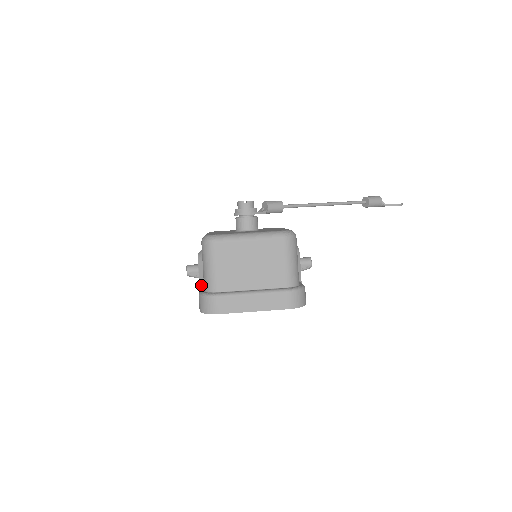
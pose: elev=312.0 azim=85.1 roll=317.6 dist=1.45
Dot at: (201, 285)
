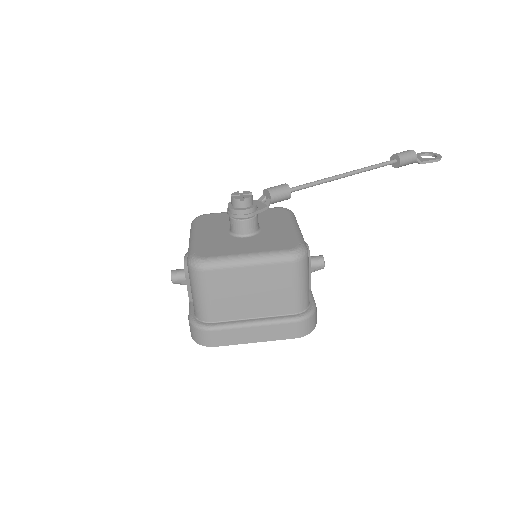
Dot at: (190, 298)
